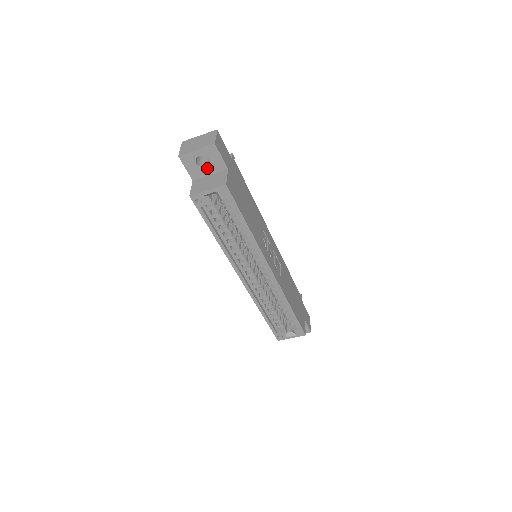
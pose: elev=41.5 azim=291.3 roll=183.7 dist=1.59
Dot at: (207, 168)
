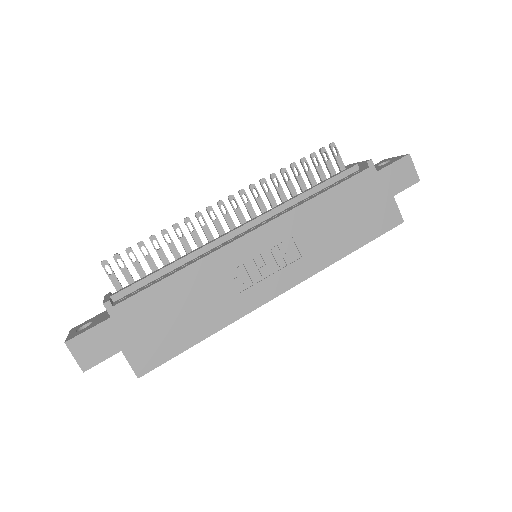
Dot at: occluded
